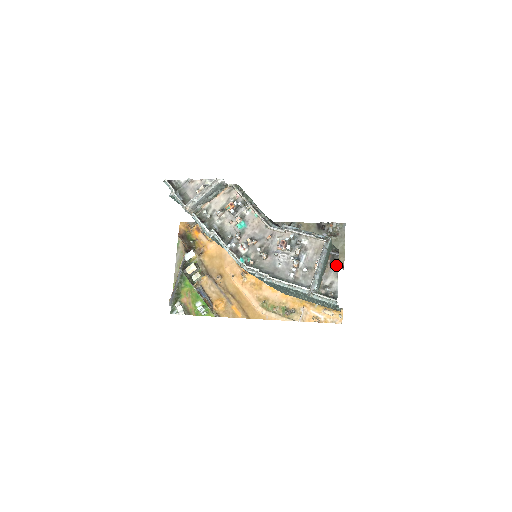
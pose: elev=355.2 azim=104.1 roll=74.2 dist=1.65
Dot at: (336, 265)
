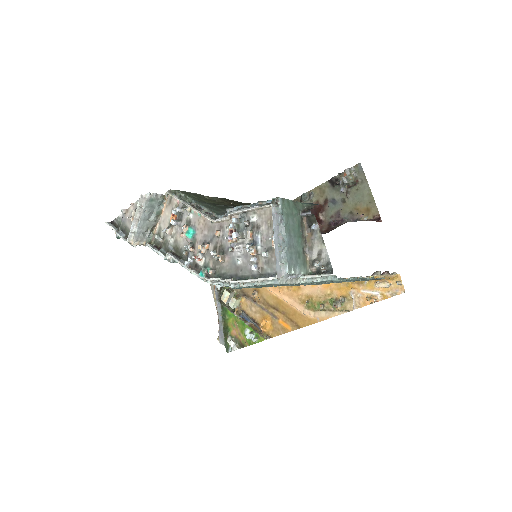
Dot at: (315, 227)
